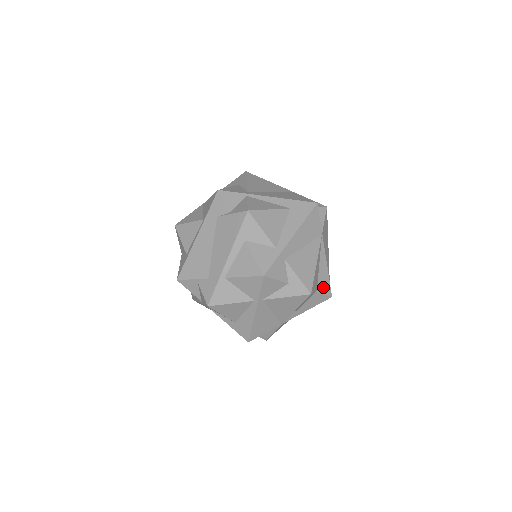
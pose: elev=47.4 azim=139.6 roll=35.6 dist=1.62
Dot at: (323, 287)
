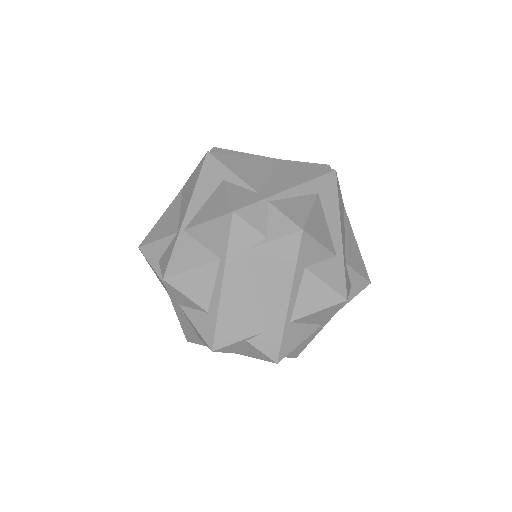
Dot at: occluded
